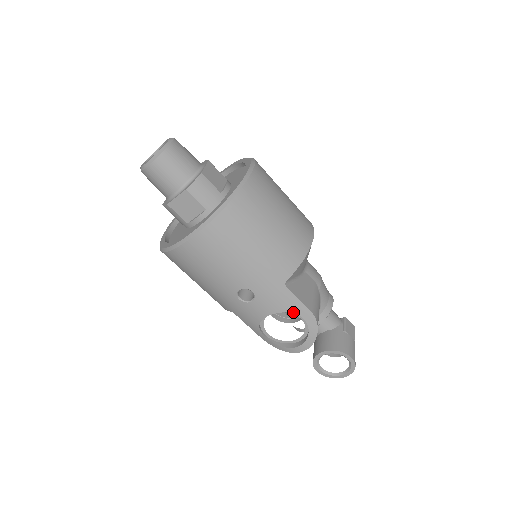
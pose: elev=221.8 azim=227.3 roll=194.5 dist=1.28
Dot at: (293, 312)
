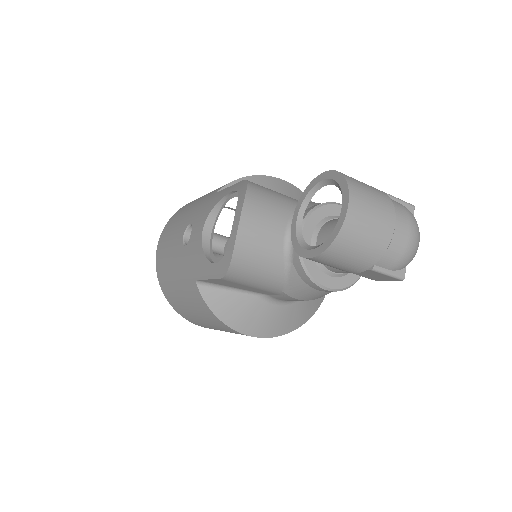
Dot at: (222, 198)
